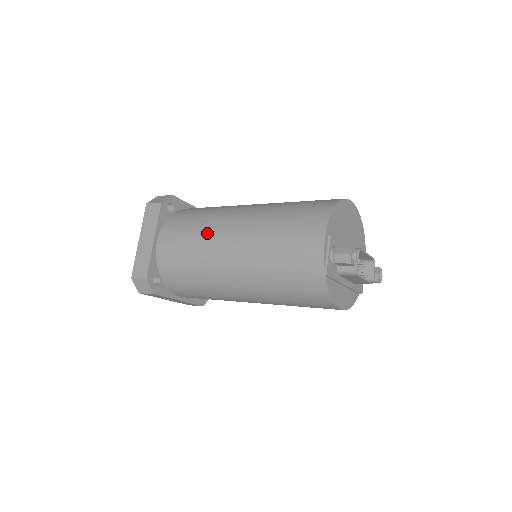
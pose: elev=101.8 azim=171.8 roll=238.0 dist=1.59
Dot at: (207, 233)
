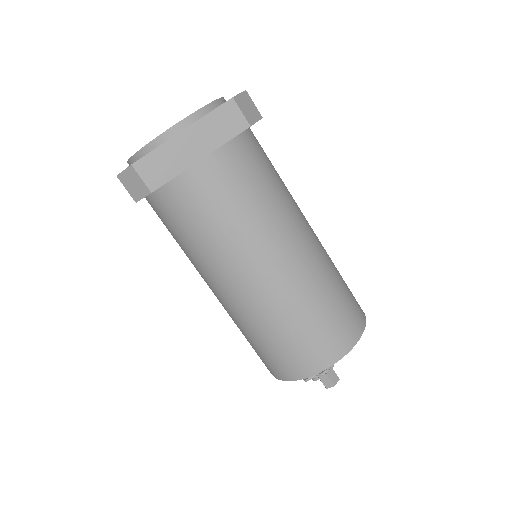
Dot at: (260, 230)
